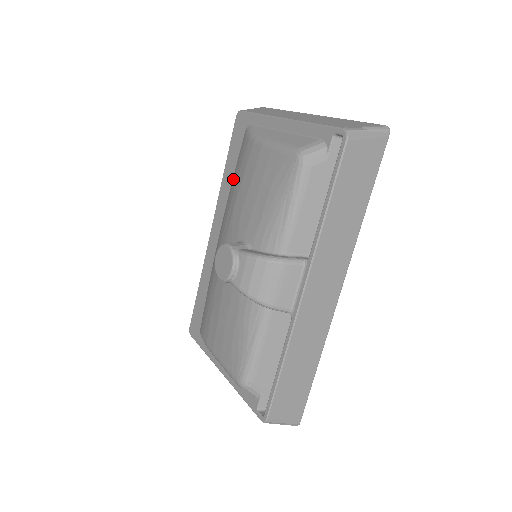
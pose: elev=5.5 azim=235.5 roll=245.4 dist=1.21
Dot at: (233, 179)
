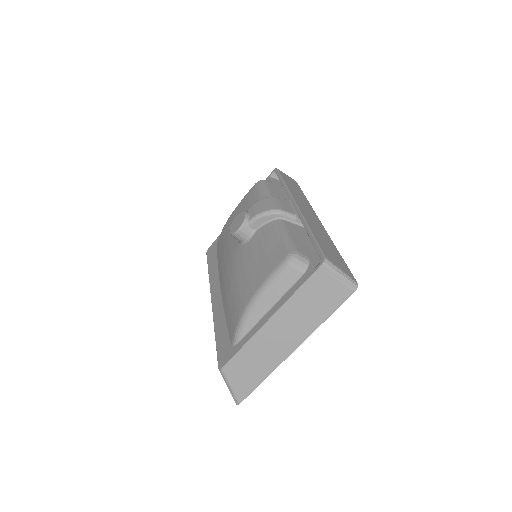
Dot at: (219, 257)
